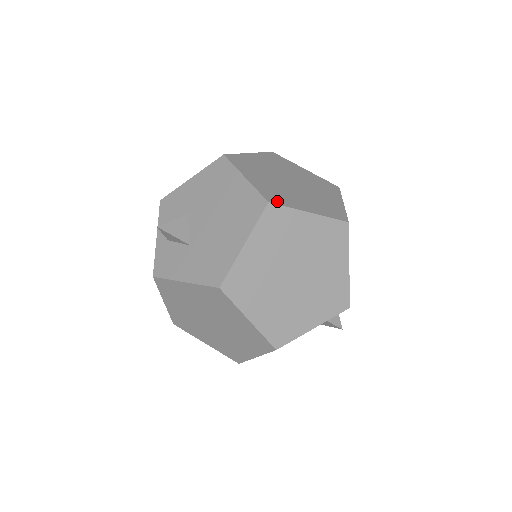
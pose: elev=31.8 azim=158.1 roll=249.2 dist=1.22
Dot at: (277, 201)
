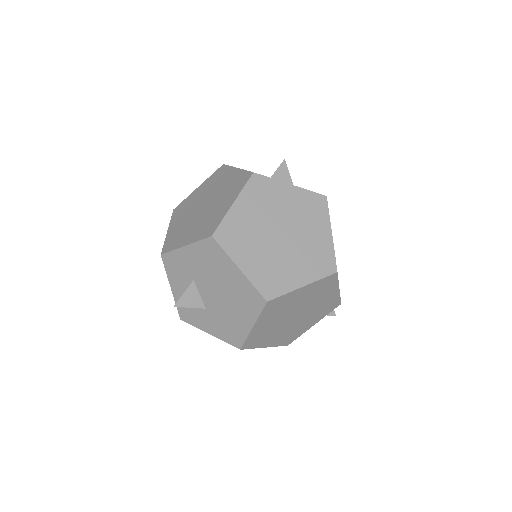
Dot at: (274, 292)
